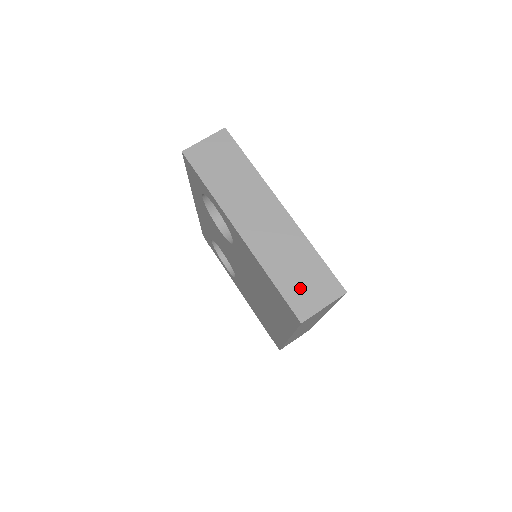
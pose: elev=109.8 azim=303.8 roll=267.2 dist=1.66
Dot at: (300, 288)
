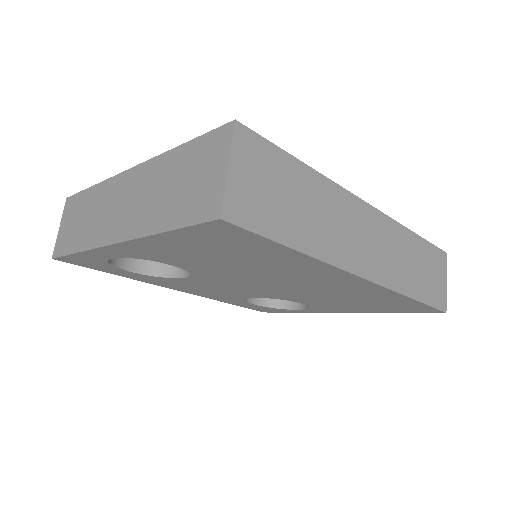
Dot at: (191, 194)
